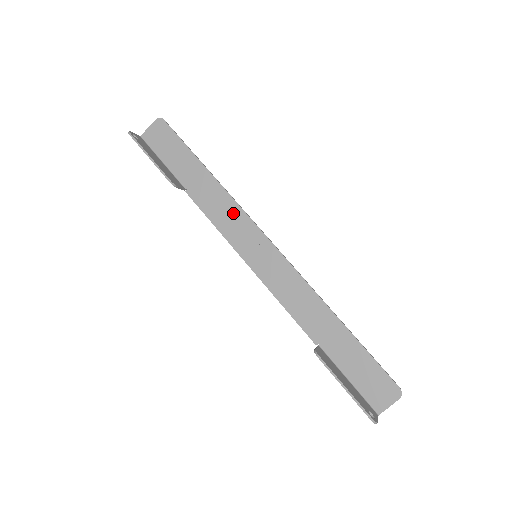
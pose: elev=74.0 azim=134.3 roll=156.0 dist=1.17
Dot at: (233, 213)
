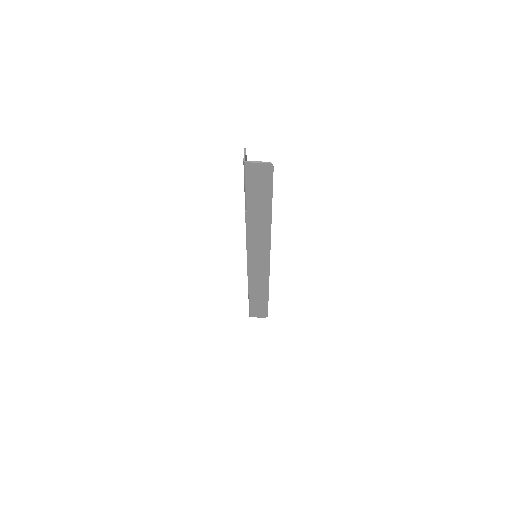
Dot at: (263, 276)
